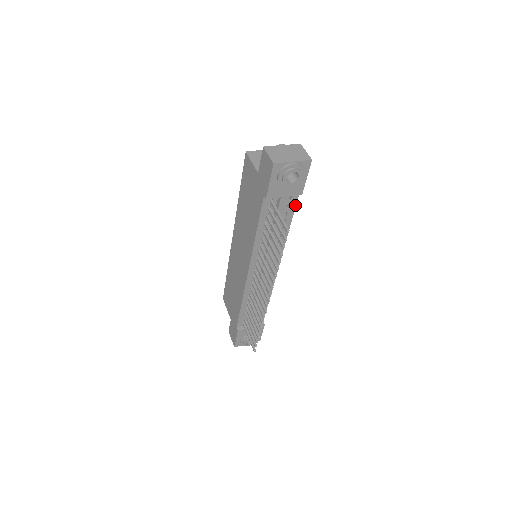
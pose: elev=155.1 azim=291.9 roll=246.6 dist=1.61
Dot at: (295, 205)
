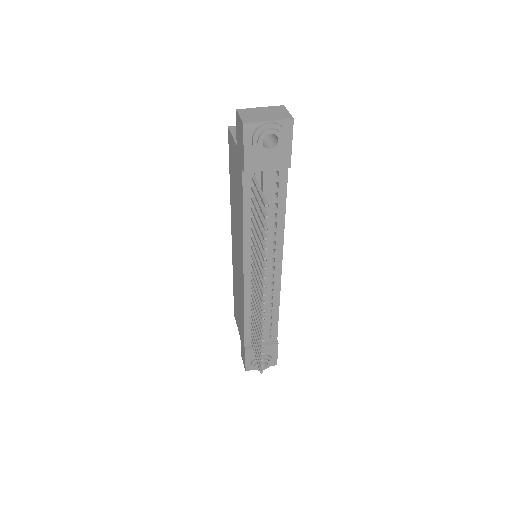
Dot at: (286, 183)
